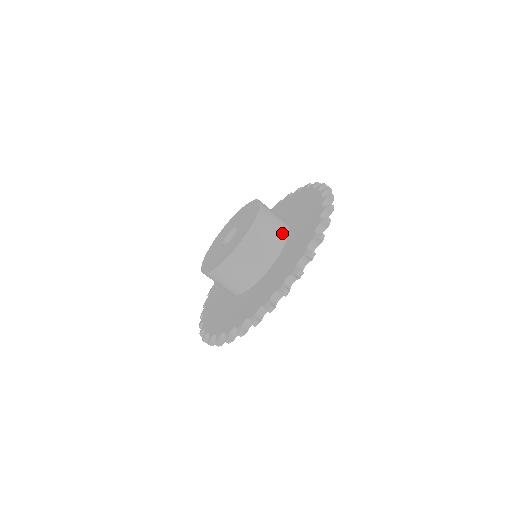
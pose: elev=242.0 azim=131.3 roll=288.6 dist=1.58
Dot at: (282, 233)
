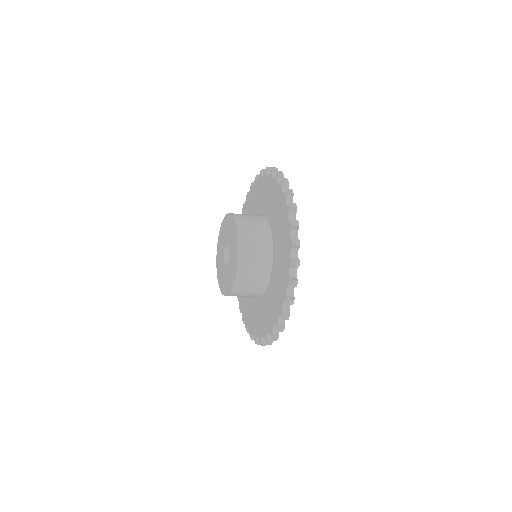
Dot at: (266, 238)
